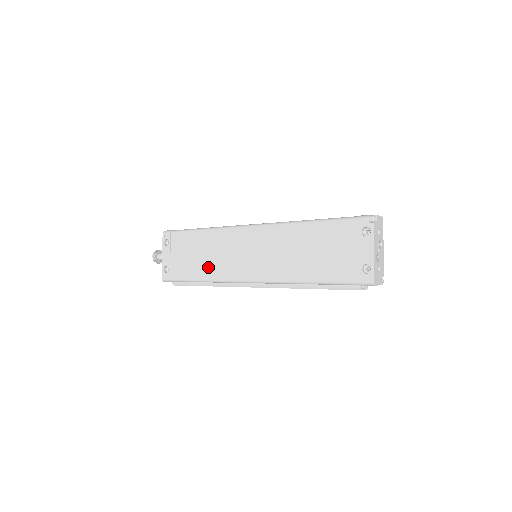
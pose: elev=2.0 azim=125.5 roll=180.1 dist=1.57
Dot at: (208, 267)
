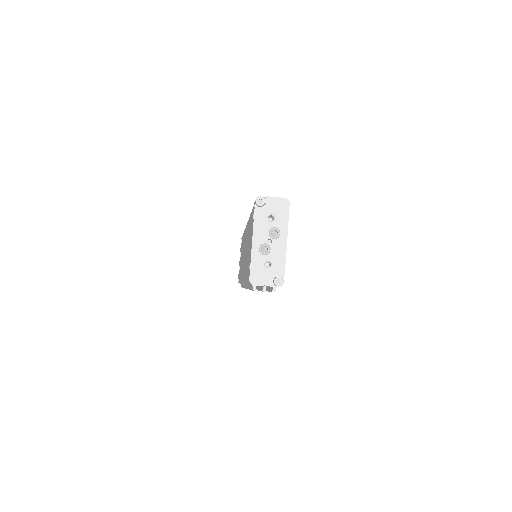
Dot at: occluded
